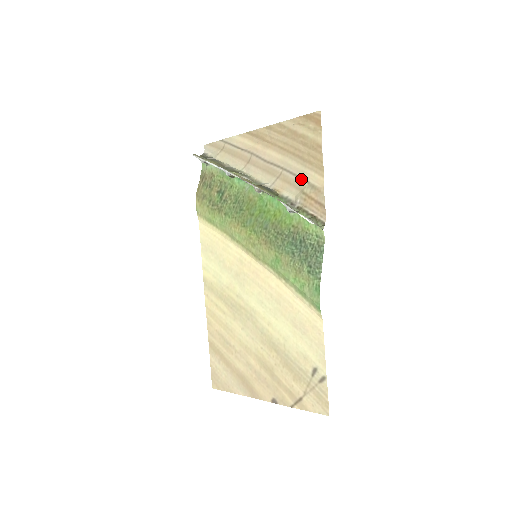
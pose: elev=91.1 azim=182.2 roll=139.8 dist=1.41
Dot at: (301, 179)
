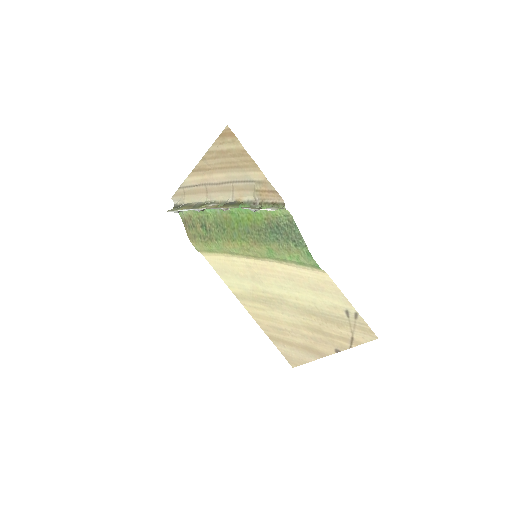
Dot at: (248, 182)
